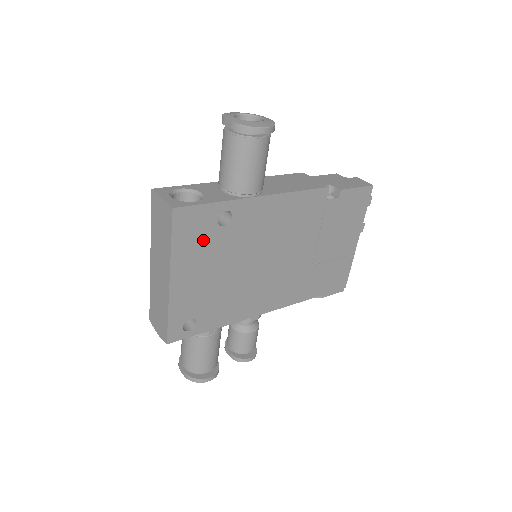
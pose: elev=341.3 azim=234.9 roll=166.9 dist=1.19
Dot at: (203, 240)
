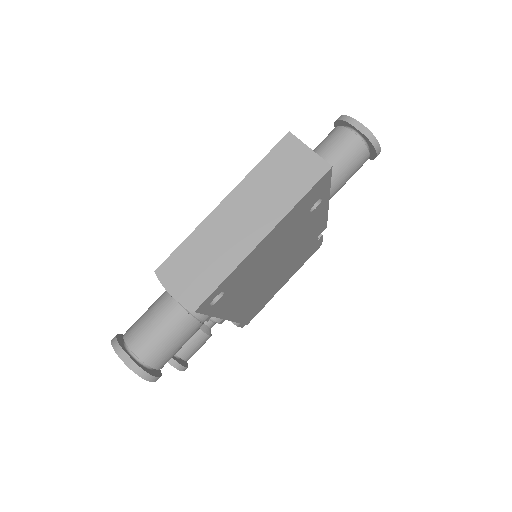
Dot at: (300, 213)
